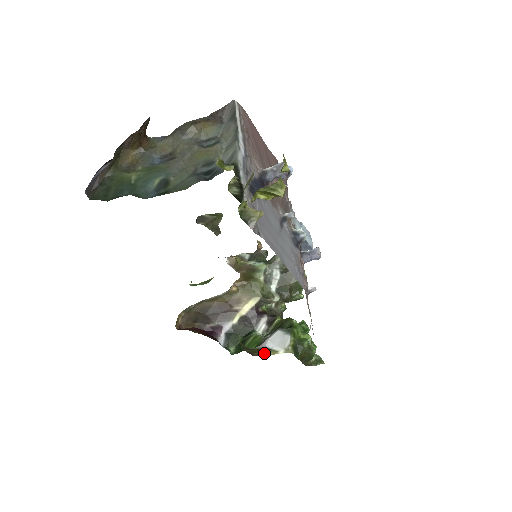
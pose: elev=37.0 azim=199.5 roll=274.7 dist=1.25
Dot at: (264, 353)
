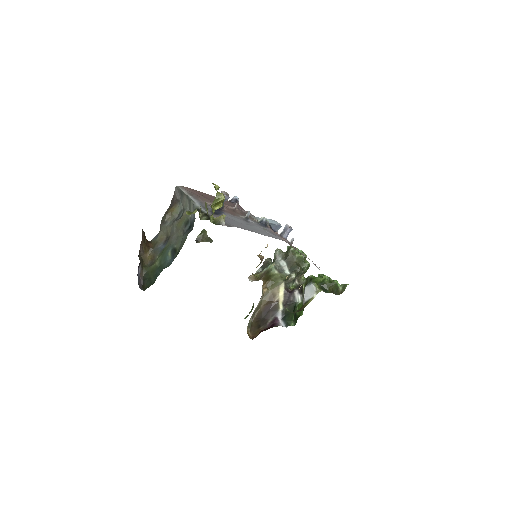
Dot at: (306, 305)
